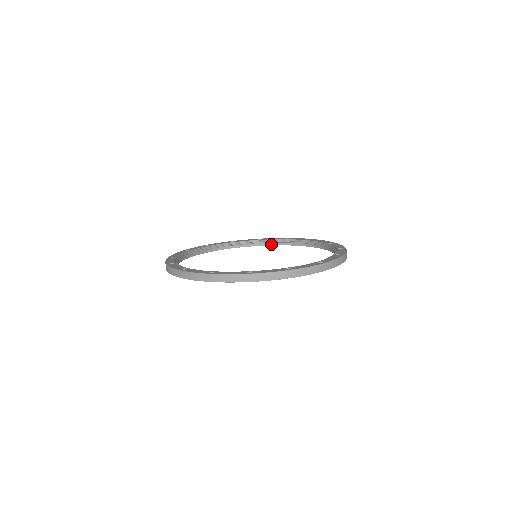
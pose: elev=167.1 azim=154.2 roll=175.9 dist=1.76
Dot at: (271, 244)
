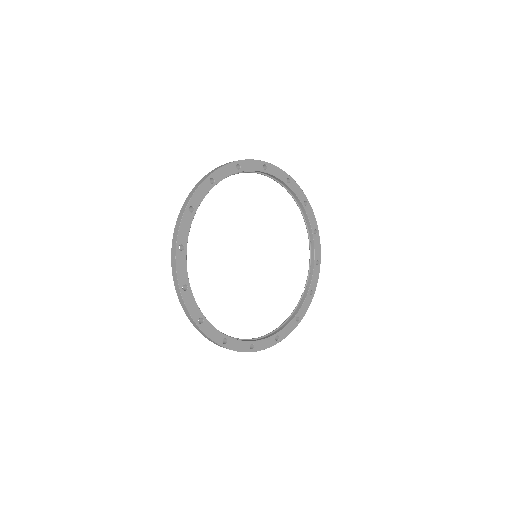
Dot at: (300, 306)
